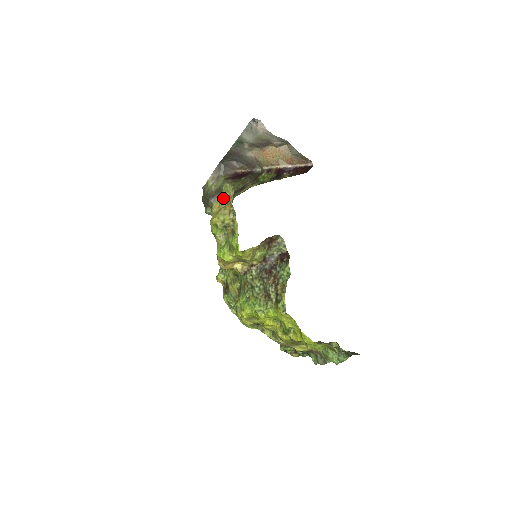
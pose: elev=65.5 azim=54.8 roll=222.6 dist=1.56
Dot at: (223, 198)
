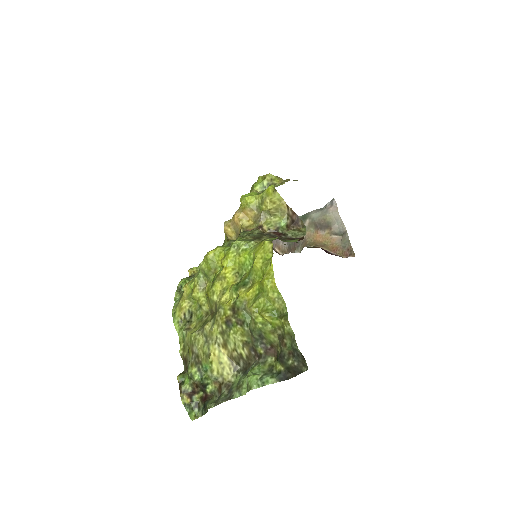
Dot at: occluded
